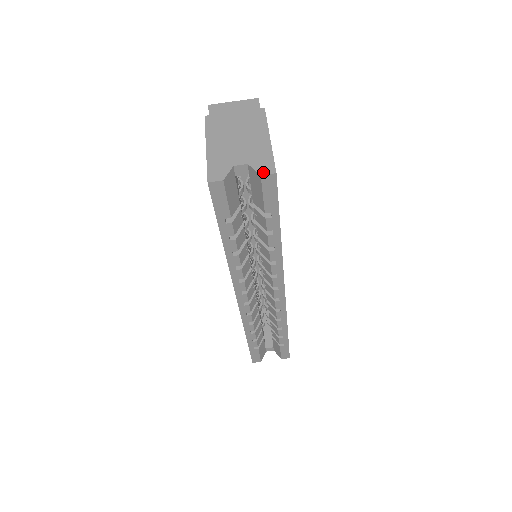
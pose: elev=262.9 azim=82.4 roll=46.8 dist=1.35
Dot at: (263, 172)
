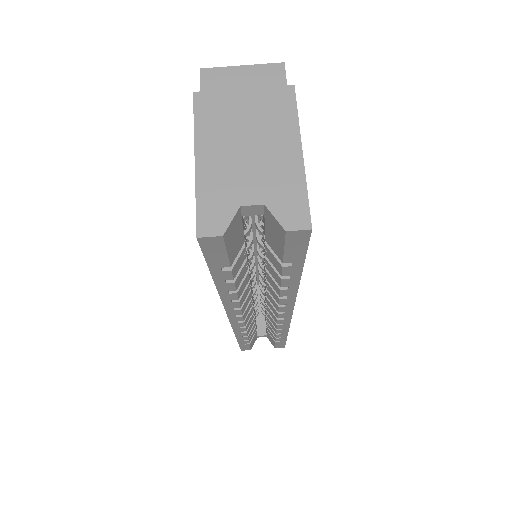
Dot at: (290, 225)
